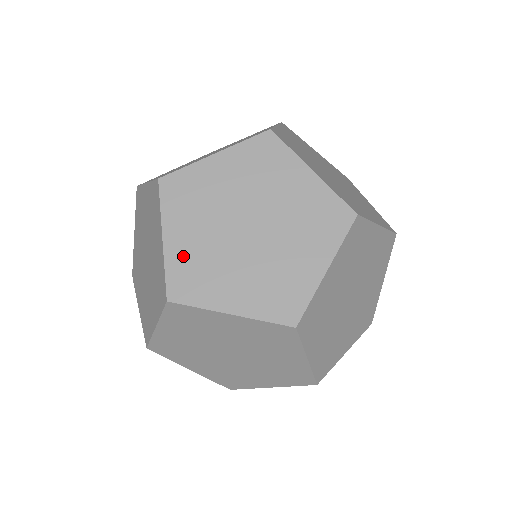
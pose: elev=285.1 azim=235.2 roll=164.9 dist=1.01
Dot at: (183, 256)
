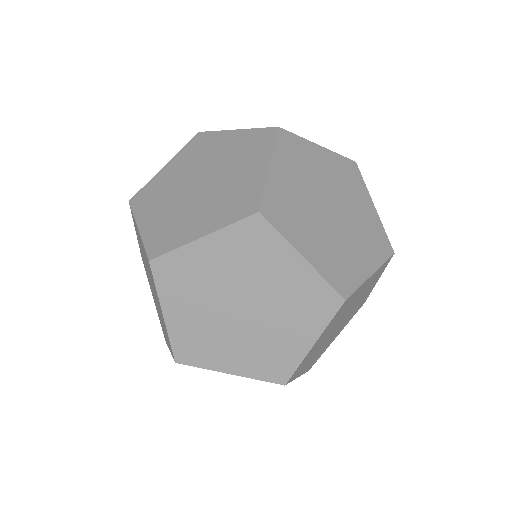
Dot at: (324, 259)
